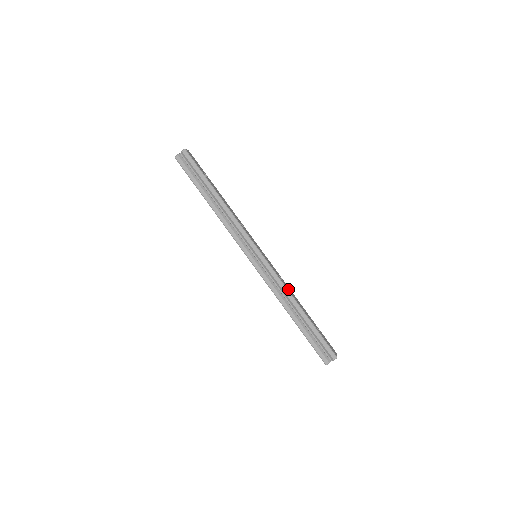
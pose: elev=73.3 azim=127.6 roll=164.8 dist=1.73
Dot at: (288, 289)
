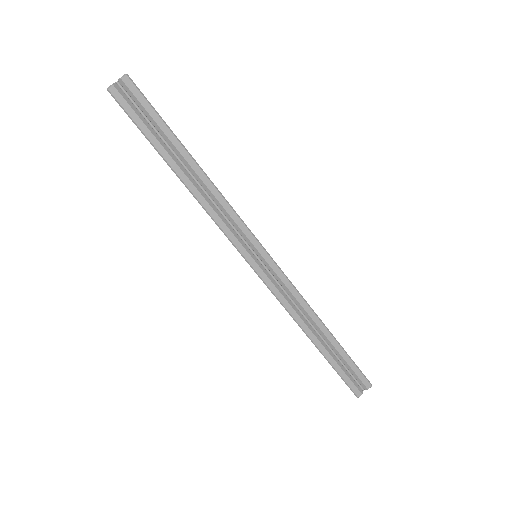
Dot at: (306, 301)
